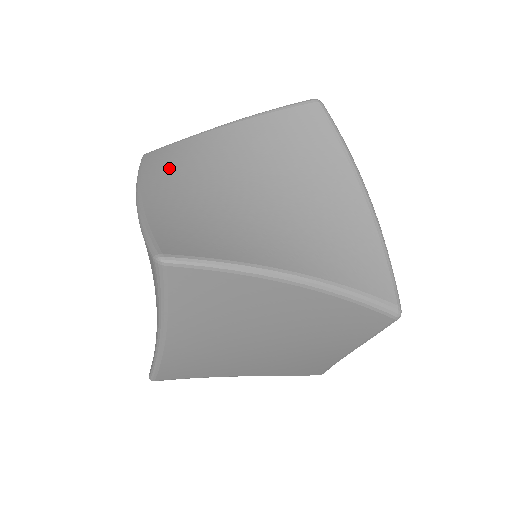
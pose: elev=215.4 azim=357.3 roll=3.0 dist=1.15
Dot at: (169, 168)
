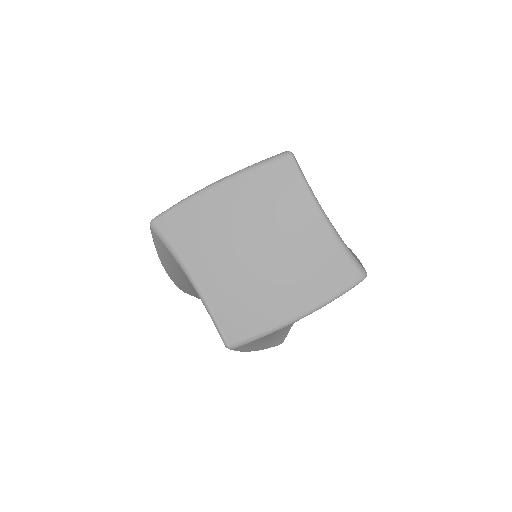
Dot at: occluded
